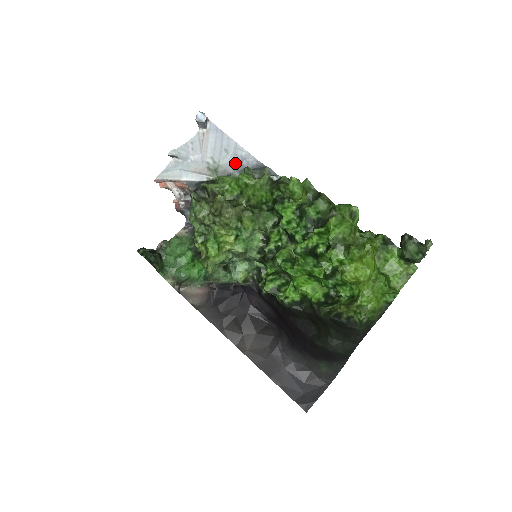
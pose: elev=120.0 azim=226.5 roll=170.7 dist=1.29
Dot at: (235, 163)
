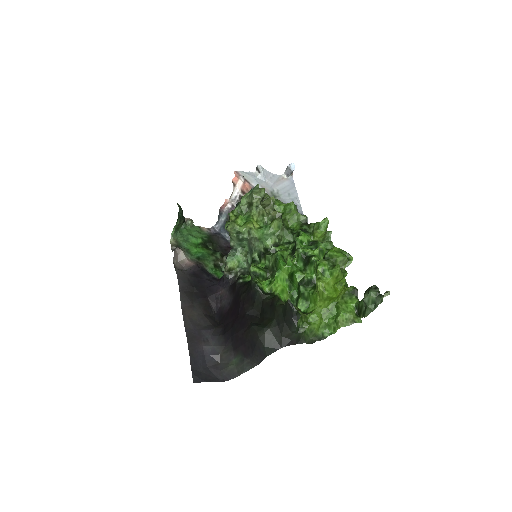
Dot at: occluded
